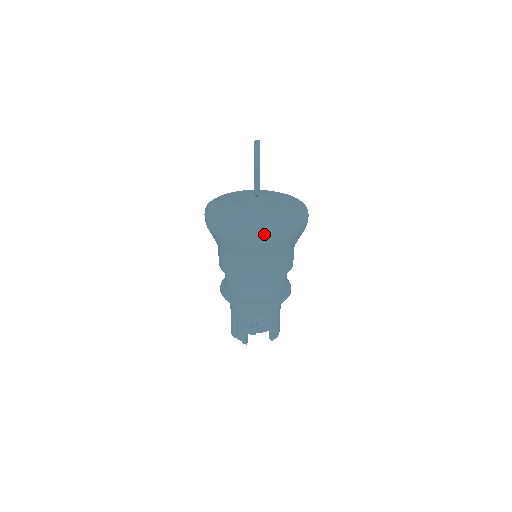
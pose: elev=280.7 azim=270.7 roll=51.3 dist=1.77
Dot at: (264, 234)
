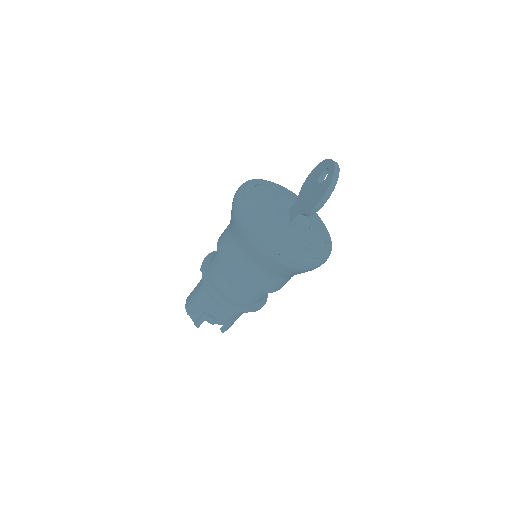
Dot at: (295, 261)
